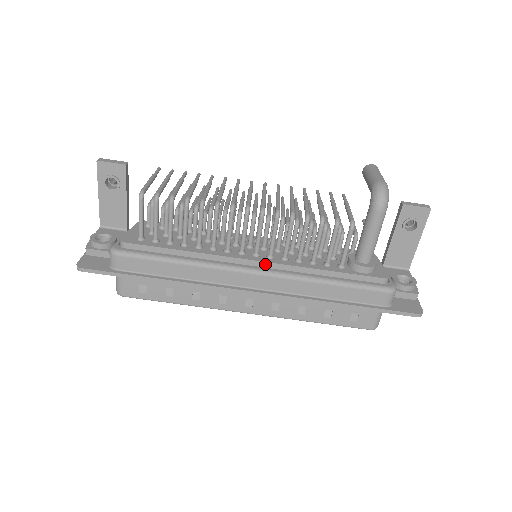
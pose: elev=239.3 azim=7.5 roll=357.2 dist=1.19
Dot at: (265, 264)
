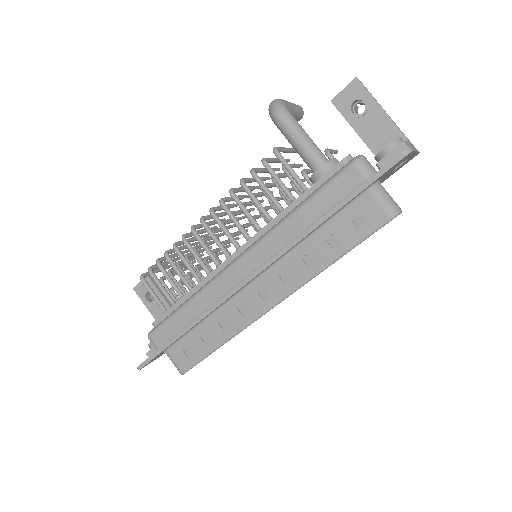
Dot at: (244, 248)
